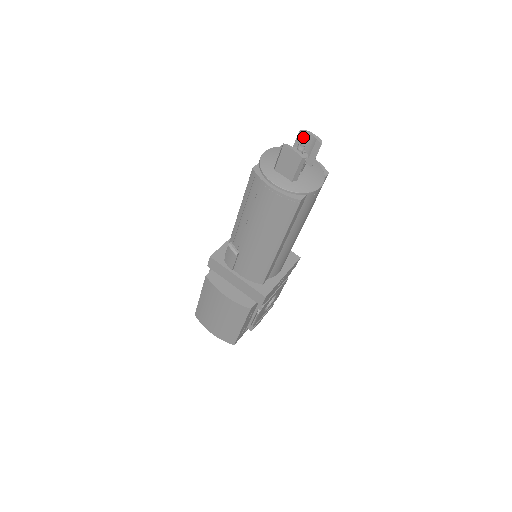
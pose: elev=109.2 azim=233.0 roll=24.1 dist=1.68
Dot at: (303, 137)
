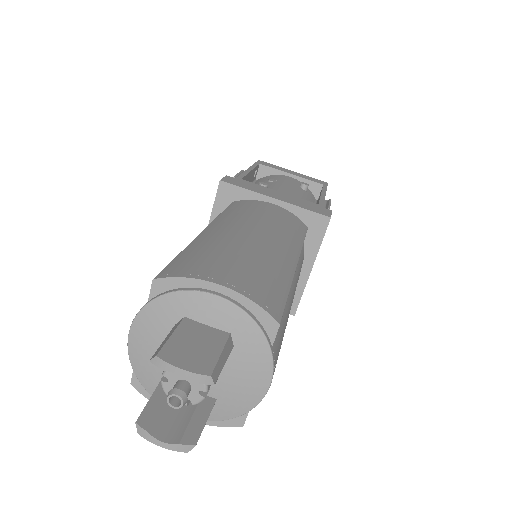
Dot at: occluded
